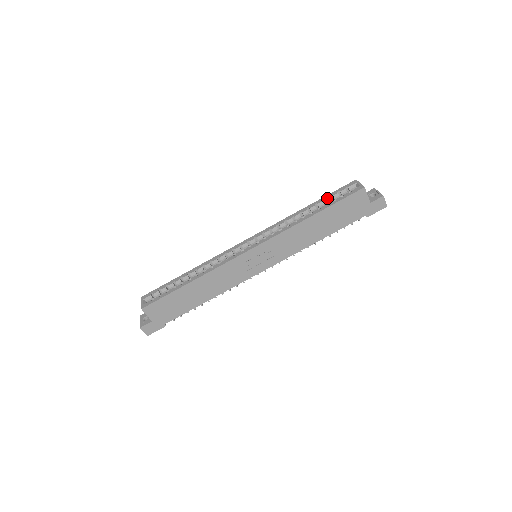
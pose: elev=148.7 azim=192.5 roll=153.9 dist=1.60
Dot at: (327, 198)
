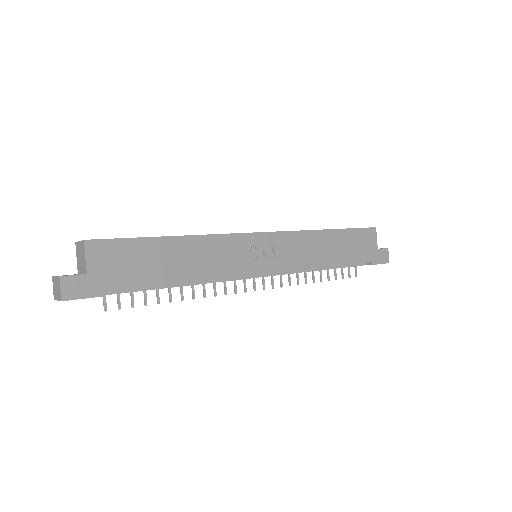
Dot at: occluded
